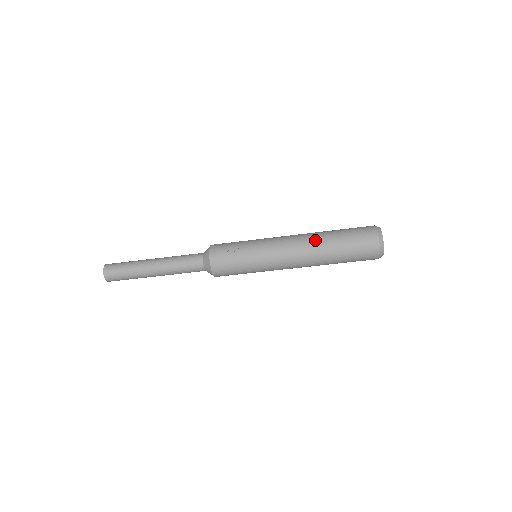
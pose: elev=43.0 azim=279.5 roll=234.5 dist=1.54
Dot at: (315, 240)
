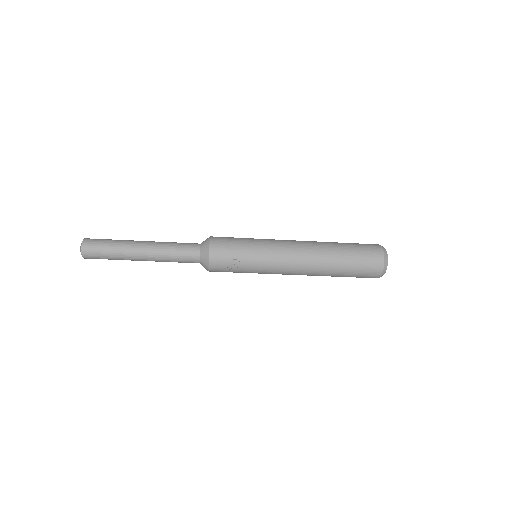
Dot at: (322, 261)
